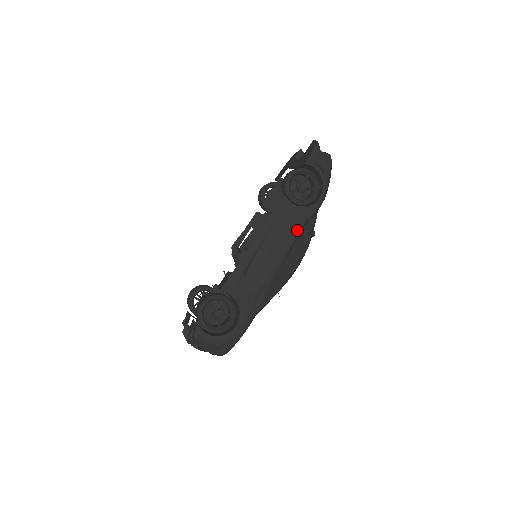
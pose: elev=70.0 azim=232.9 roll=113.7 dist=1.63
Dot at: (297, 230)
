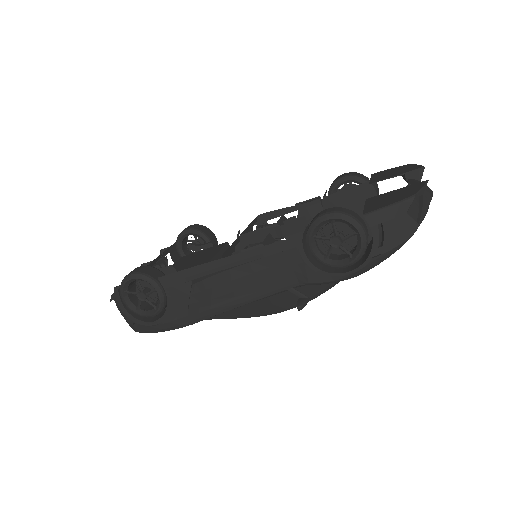
Dot at: (289, 284)
